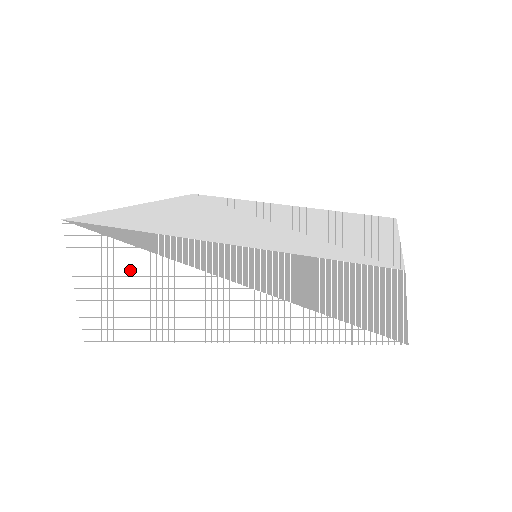
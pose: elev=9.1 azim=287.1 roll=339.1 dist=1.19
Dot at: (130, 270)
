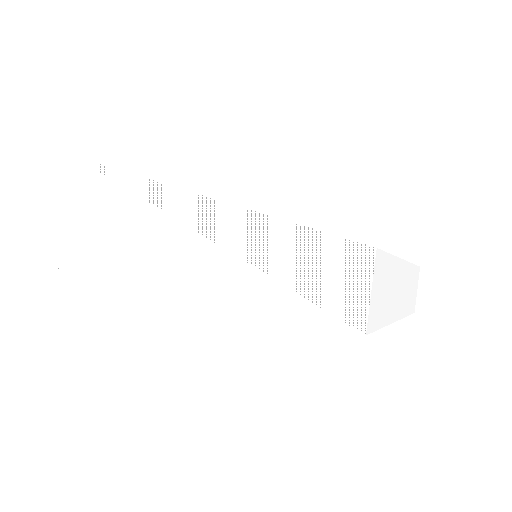
Dot at: (116, 212)
